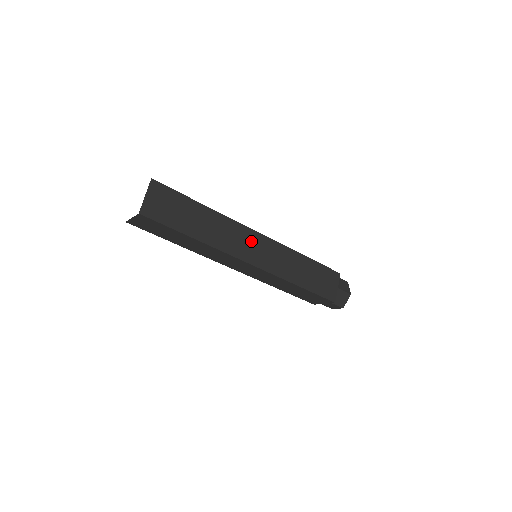
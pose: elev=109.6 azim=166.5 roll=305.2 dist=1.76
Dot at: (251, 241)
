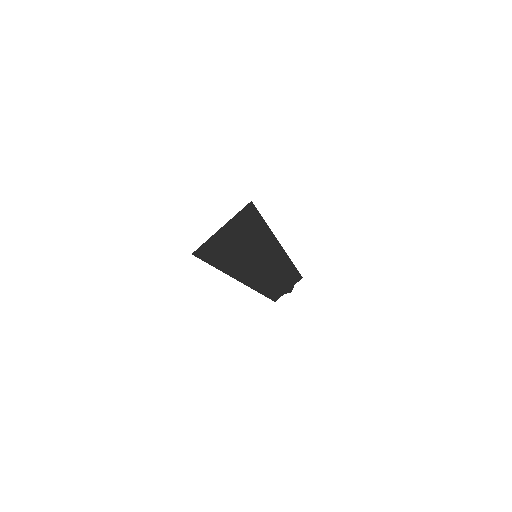
Dot at: (272, 264)
